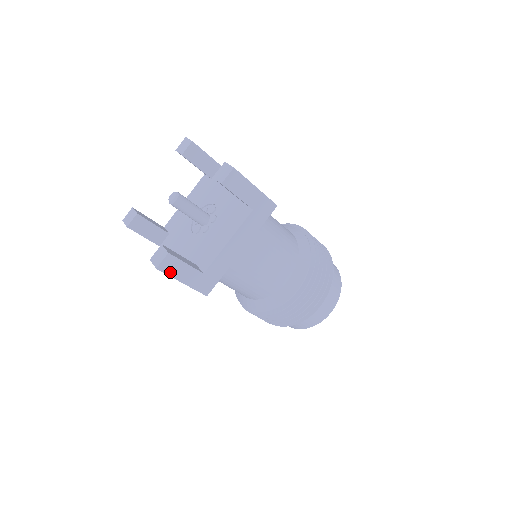
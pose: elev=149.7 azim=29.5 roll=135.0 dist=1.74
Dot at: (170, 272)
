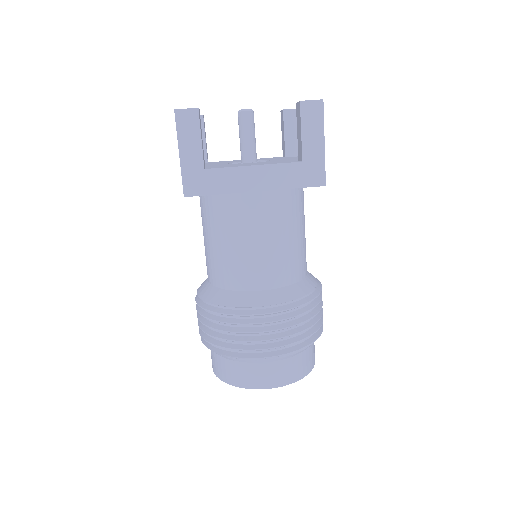
Dot at: (181, 129)
